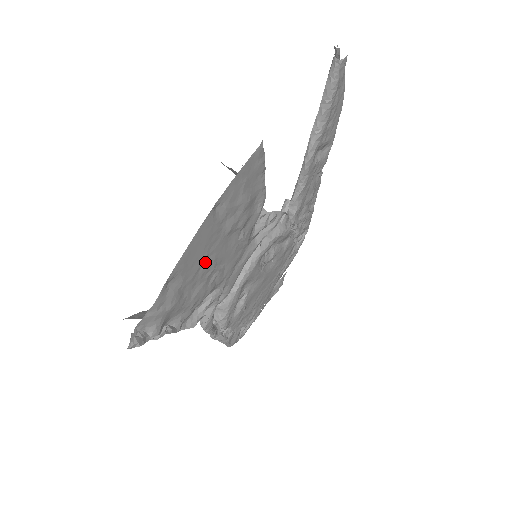
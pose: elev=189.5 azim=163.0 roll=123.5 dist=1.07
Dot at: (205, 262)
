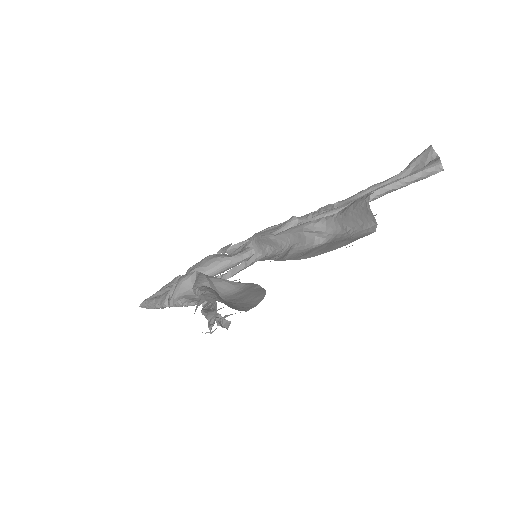
Dot at: occluded
